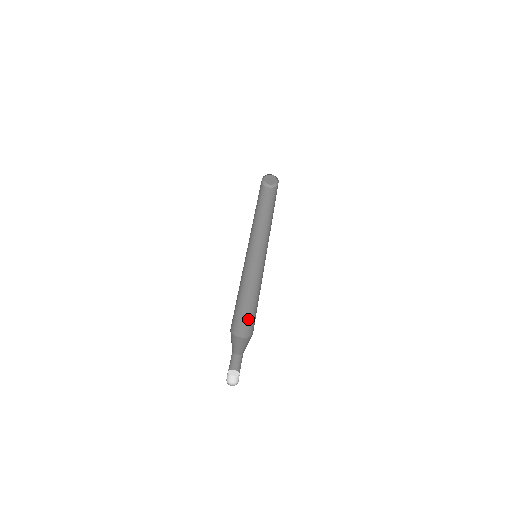
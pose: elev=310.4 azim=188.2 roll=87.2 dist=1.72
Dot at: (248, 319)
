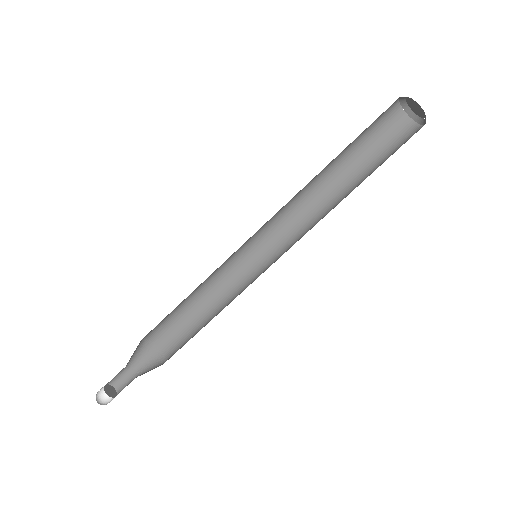
Dot at: (177, 325)
